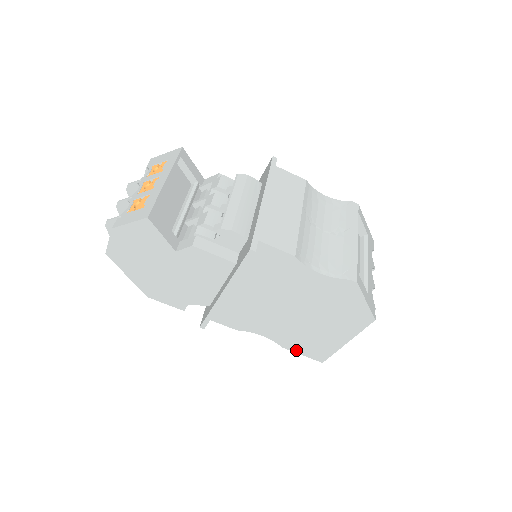
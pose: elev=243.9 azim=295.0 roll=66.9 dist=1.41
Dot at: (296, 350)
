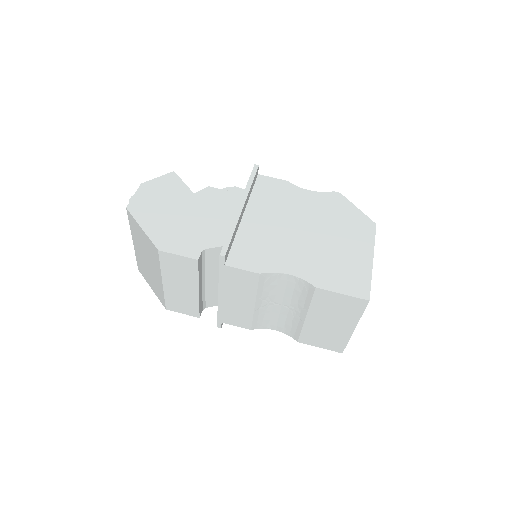
Dot at: (332, 287)
